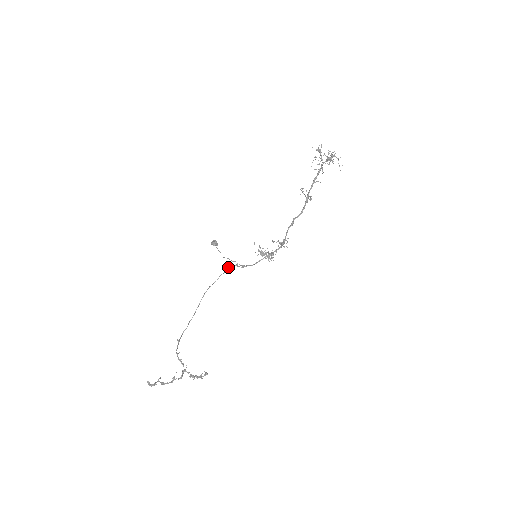
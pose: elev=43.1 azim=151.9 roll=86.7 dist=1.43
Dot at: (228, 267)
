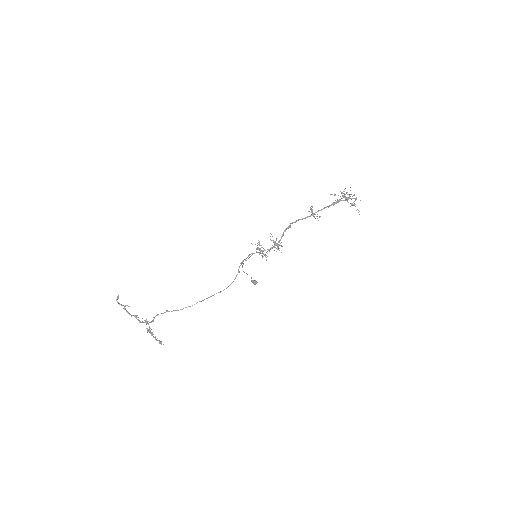
Dot at: (238, 272)
